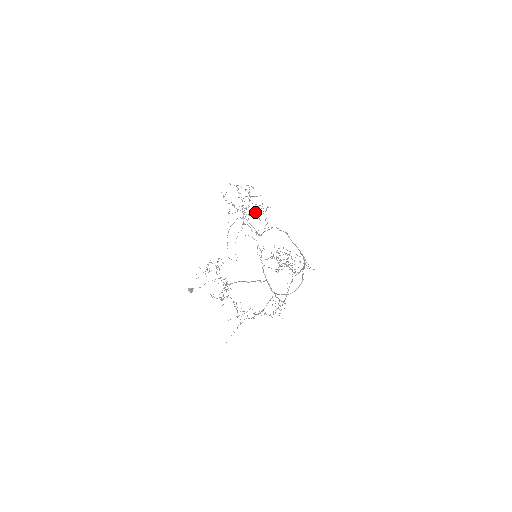
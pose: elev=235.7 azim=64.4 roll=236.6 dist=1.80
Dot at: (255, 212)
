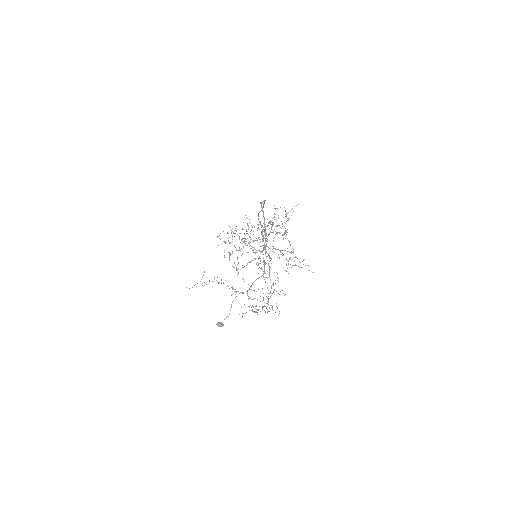
Dot at: occluded
